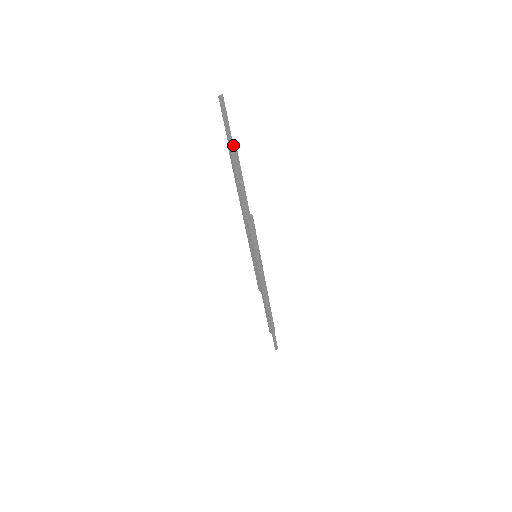
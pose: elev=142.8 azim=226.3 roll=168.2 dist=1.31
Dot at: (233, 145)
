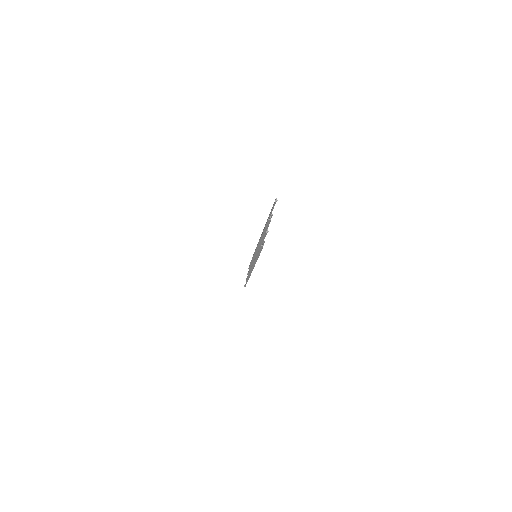
Dot at: (270, 217)
